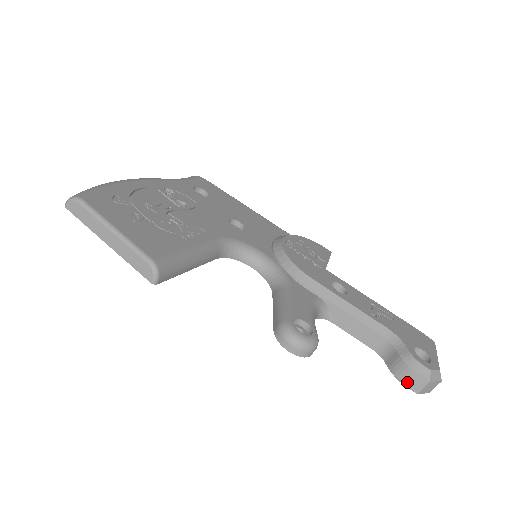
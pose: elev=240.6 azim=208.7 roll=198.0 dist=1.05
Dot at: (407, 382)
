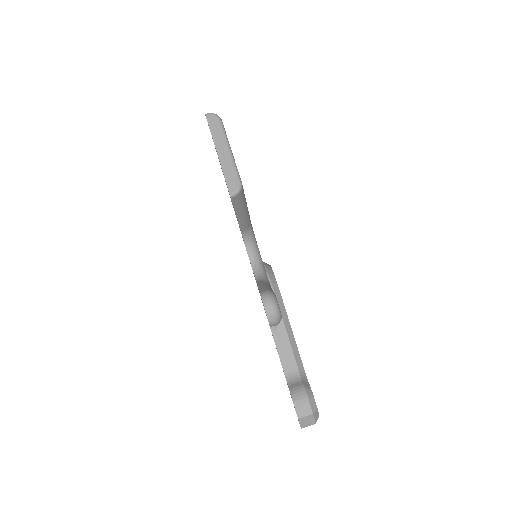
Dot at: (298, 405)
